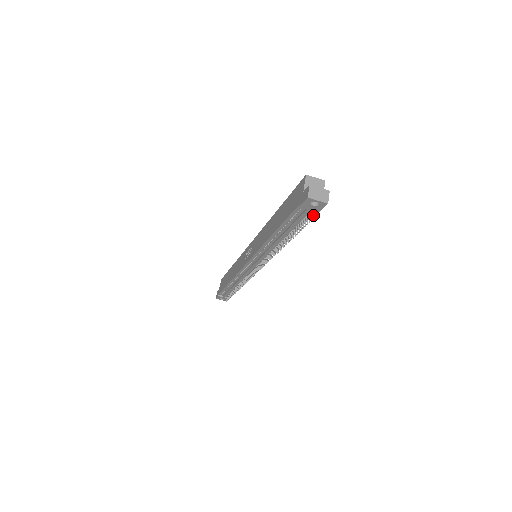
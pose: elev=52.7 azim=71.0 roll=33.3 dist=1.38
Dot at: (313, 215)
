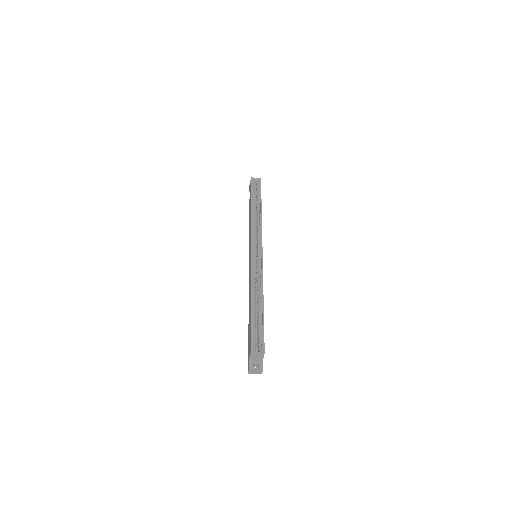
Dot at: occluded
